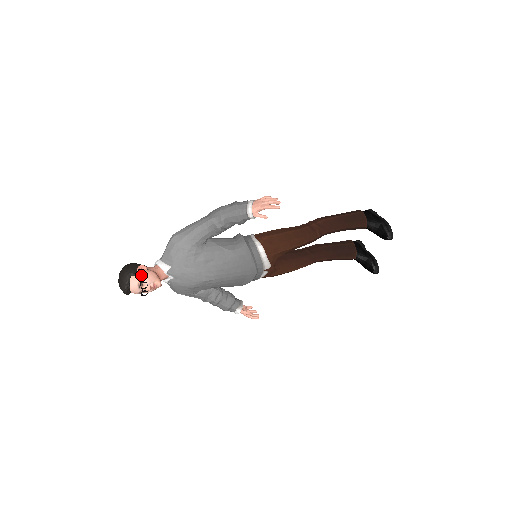
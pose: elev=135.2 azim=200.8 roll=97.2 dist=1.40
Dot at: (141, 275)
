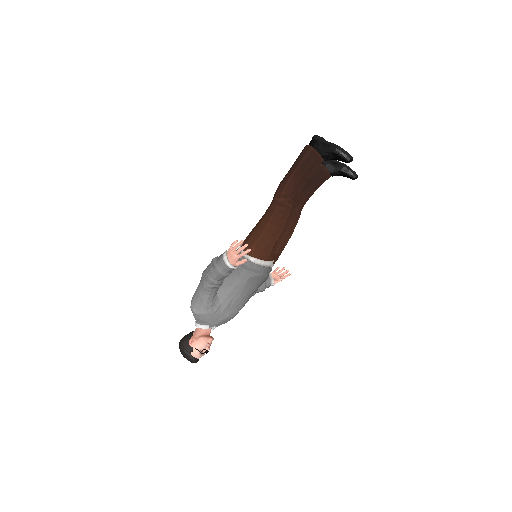
Dot at: (196, 348)
